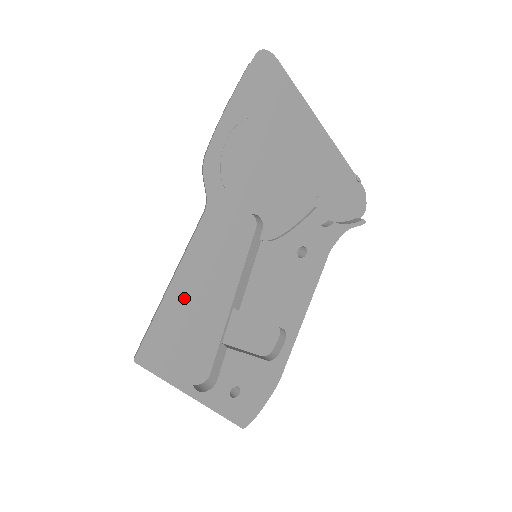
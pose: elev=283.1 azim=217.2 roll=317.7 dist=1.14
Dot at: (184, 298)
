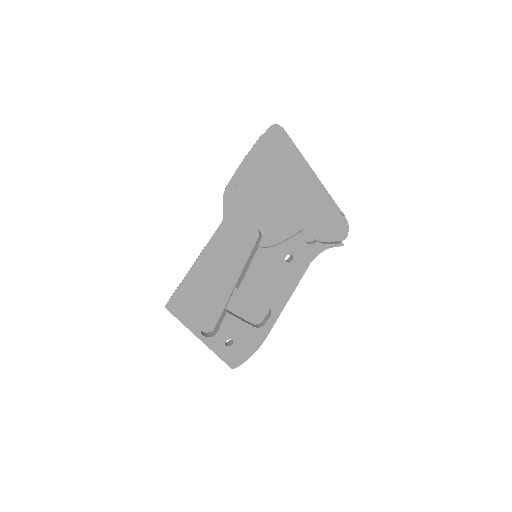
Dot at: (201, 275)
